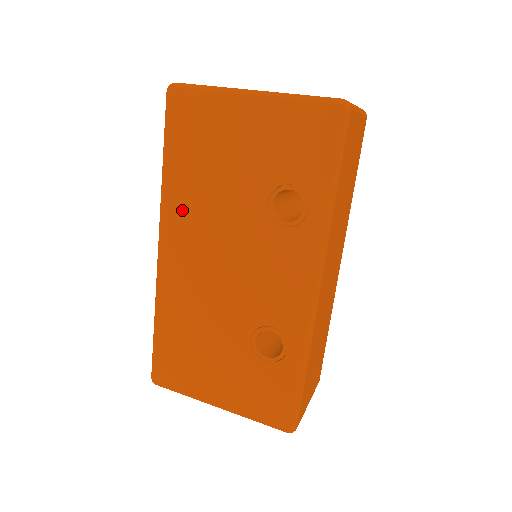
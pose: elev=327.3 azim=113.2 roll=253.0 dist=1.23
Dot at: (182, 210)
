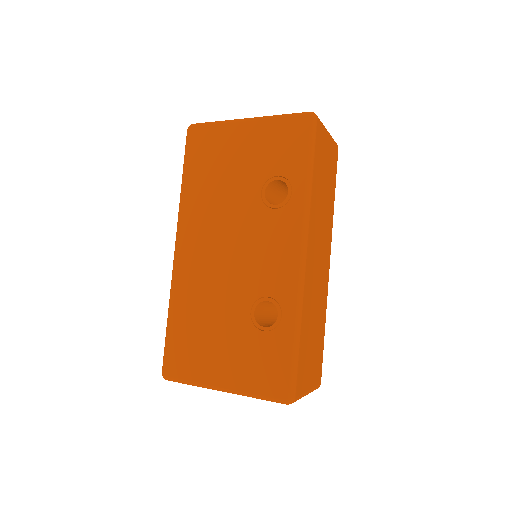
Dot at: (195, 212)
